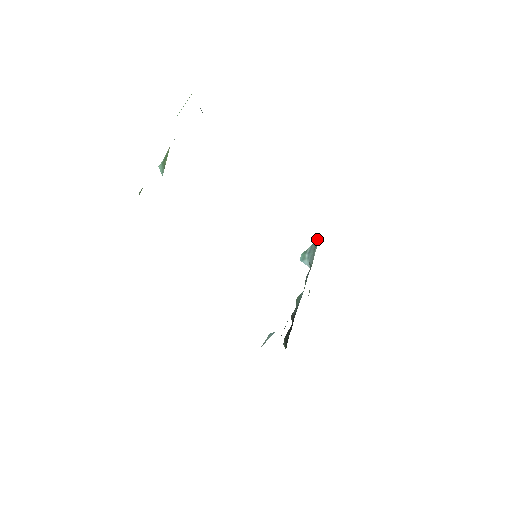
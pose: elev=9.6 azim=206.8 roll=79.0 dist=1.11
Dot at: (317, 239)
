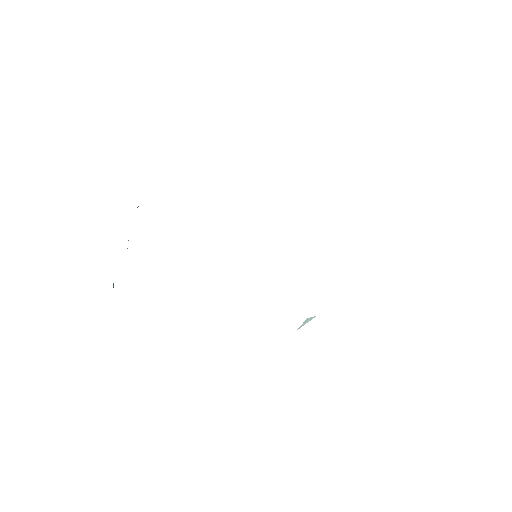
Dot at: occluded
